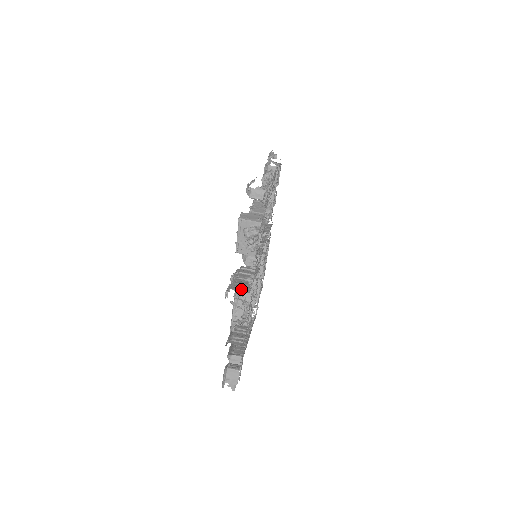
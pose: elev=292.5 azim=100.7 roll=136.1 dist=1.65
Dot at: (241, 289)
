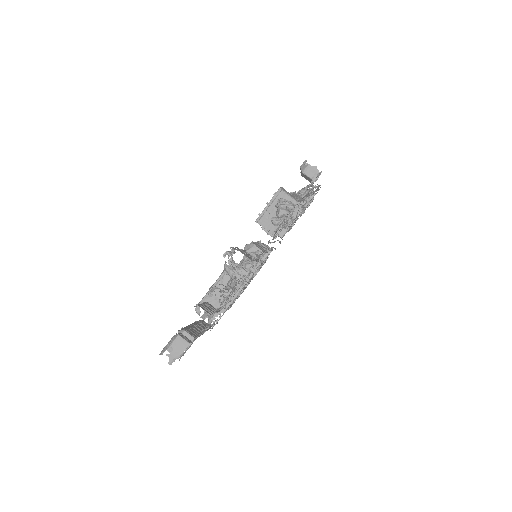
Dot at: occluded
